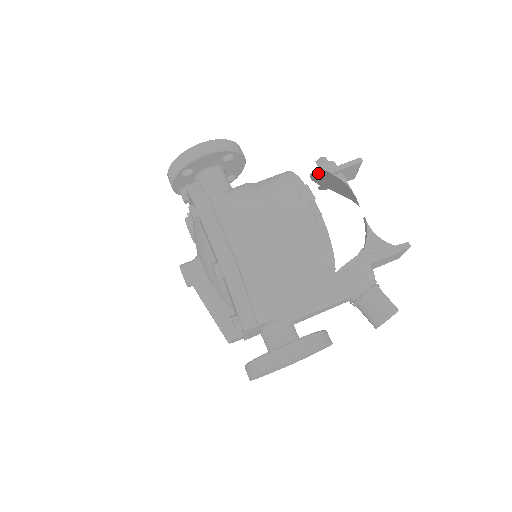
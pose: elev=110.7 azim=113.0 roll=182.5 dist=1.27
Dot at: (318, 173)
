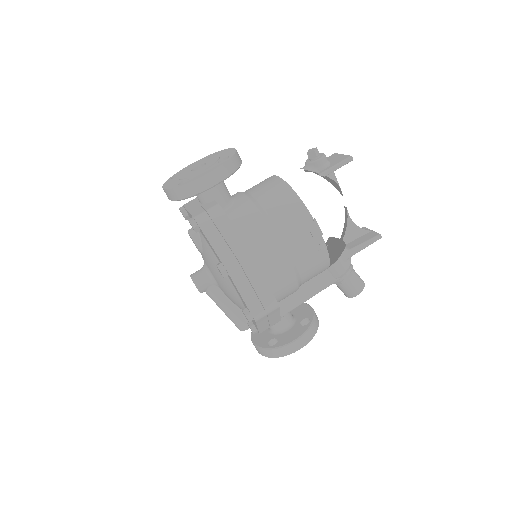
Dot at: (306, 160)
